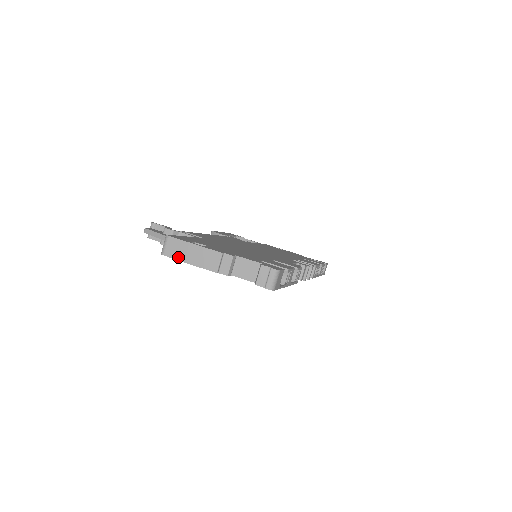
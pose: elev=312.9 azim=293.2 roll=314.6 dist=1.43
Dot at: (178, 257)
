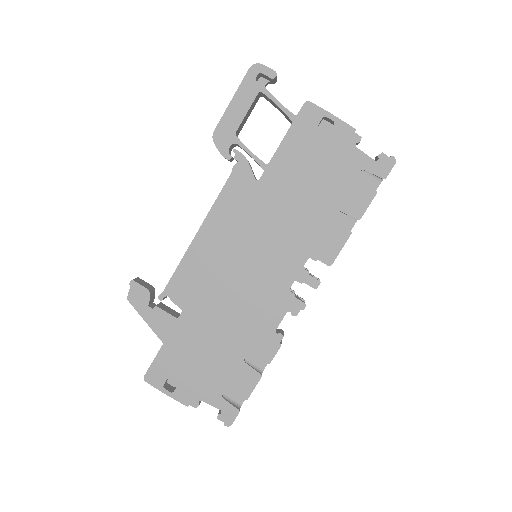
Dot at: occluded
